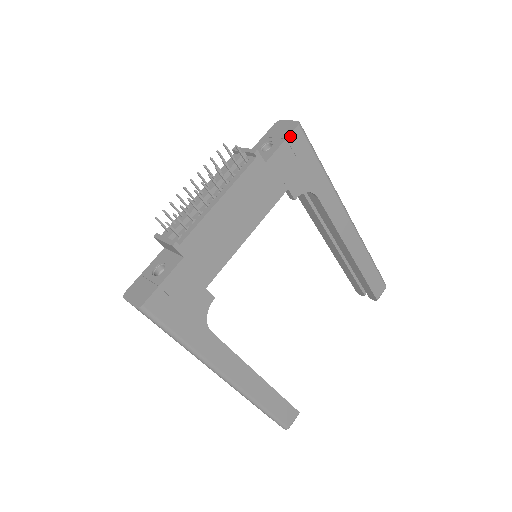
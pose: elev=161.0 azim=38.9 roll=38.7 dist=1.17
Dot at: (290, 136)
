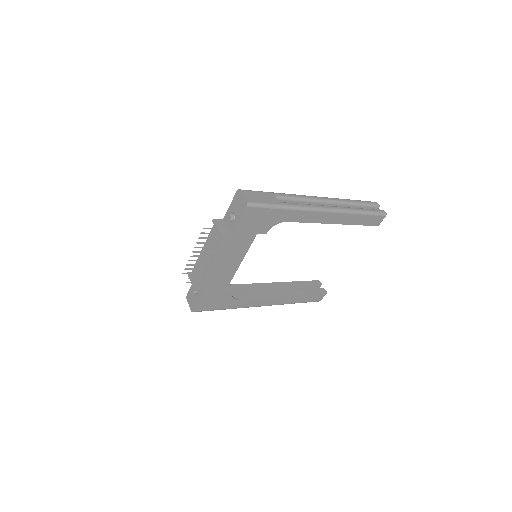
Dot at: (243, 215)
